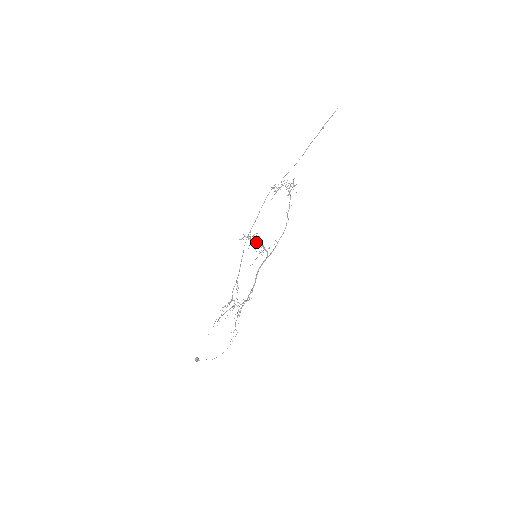
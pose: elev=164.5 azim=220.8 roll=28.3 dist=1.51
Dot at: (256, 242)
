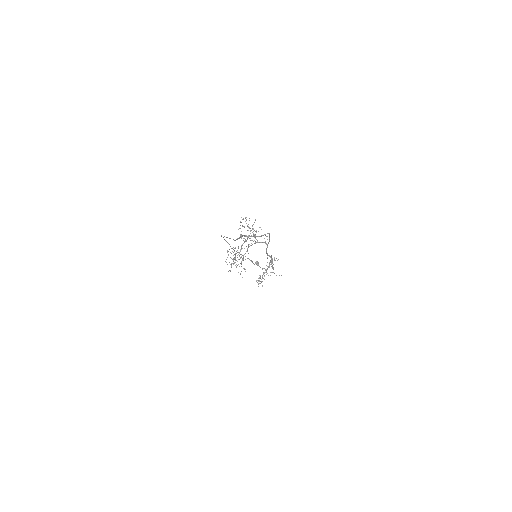
Dot at: occluded
